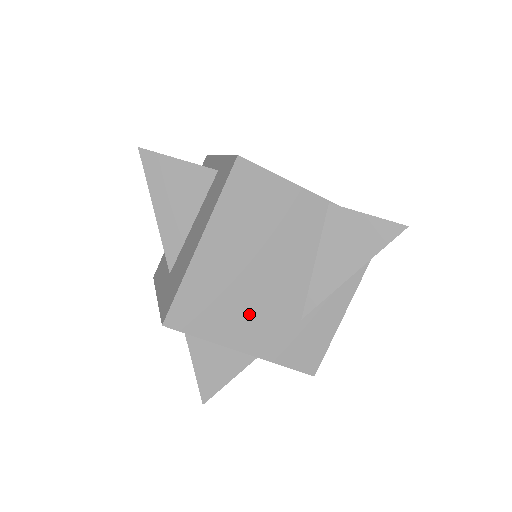
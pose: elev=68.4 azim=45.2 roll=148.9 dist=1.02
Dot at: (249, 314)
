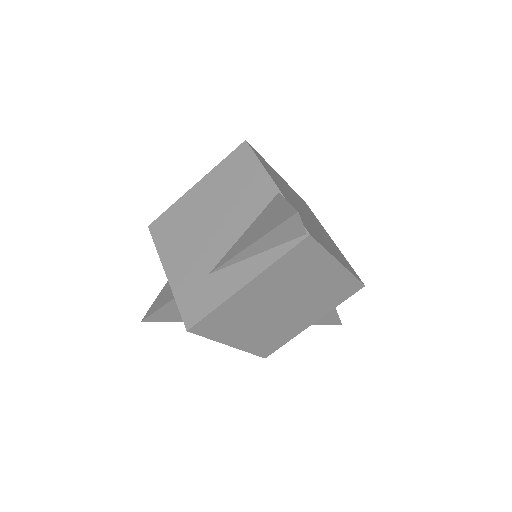
Dot at: (186, 248)
